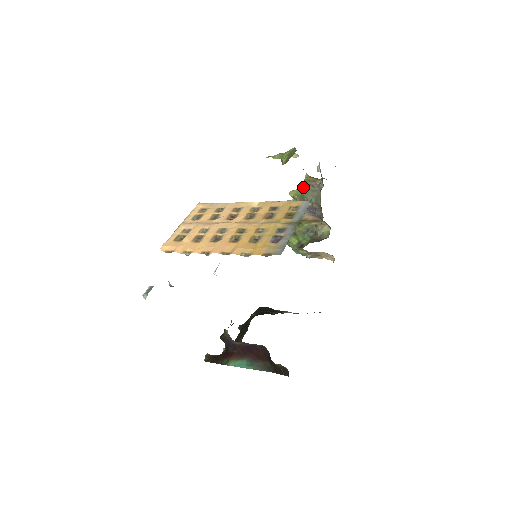
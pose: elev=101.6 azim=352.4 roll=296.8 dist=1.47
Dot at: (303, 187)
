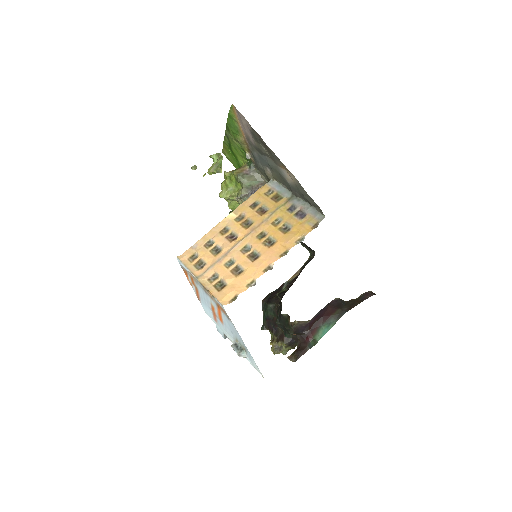
Dot at: (240, 180)
